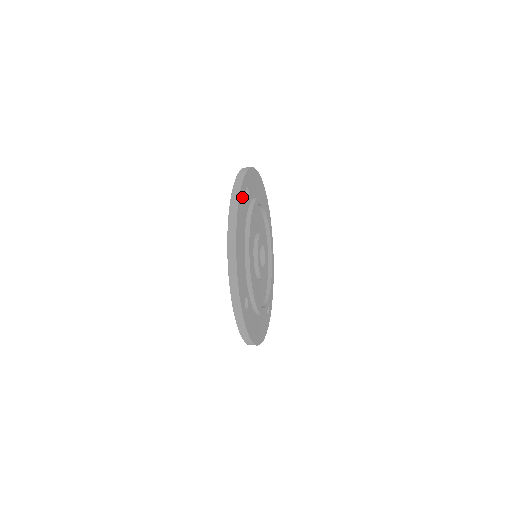
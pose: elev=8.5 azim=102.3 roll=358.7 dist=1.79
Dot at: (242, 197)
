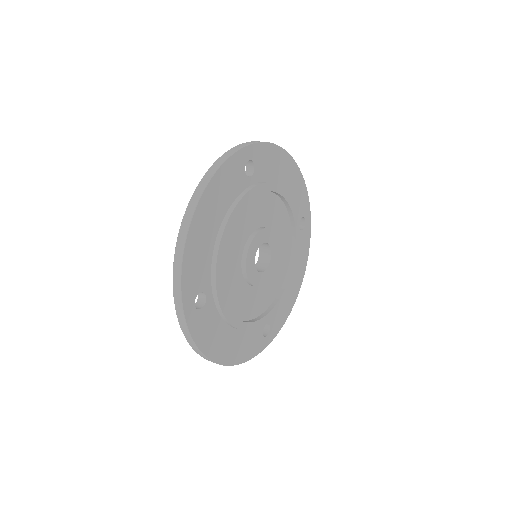
Dot at: (199, 329)
